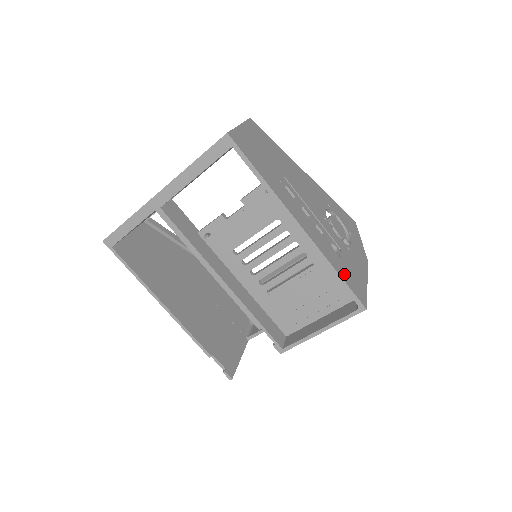
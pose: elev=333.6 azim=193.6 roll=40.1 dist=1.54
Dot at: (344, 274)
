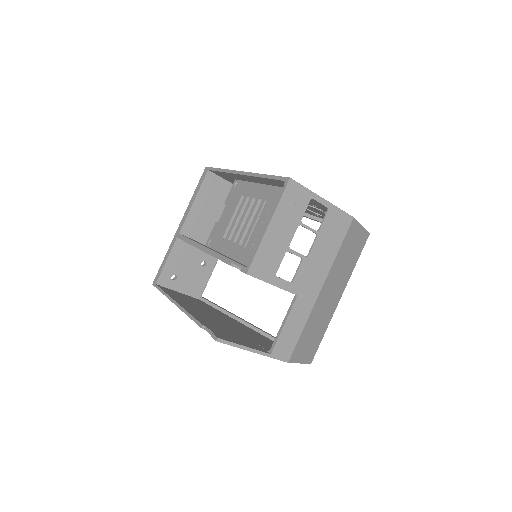
Dot at: occluded
